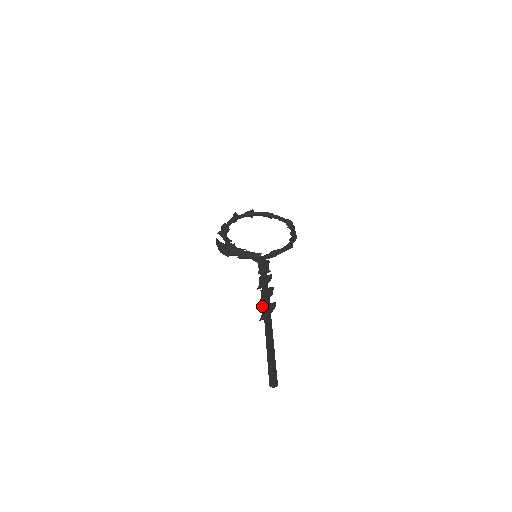
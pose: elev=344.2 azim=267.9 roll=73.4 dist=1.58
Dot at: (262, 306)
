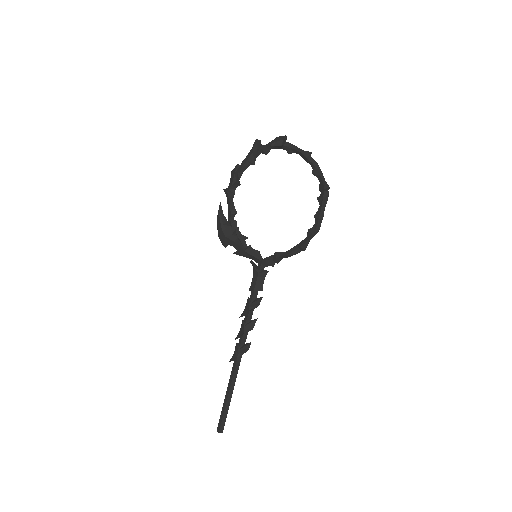
Dot at: (236, 346)
